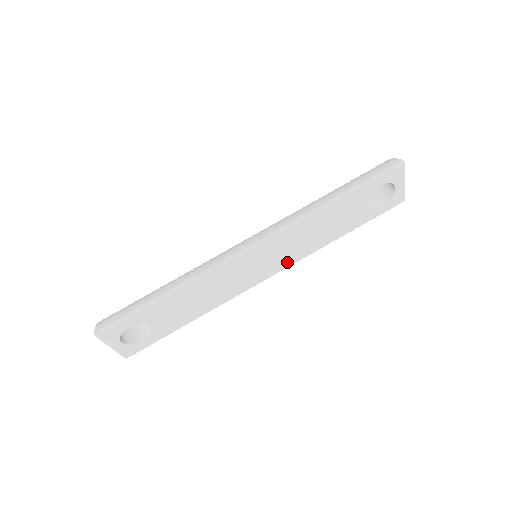
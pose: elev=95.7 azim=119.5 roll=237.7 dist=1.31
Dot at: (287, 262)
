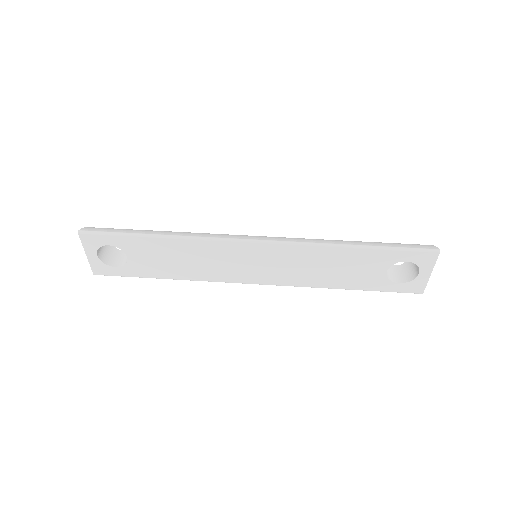
Dot at: (280, 280)
